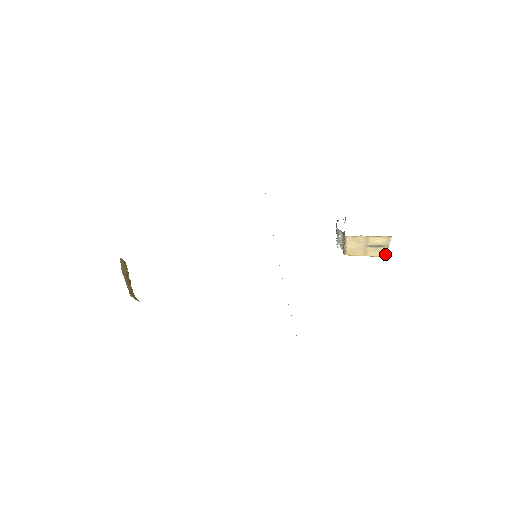
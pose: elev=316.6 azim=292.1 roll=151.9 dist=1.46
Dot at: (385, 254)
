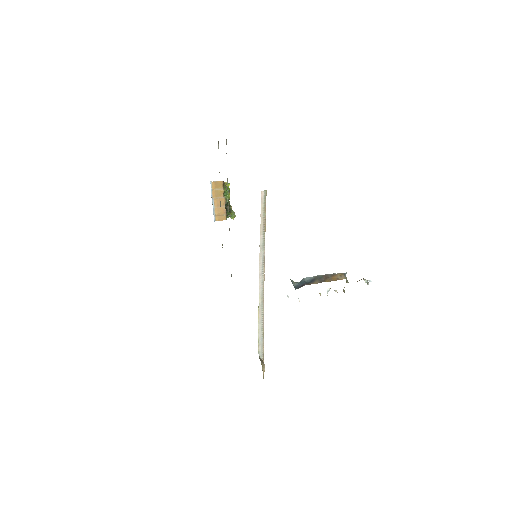
Dot at: occluded
